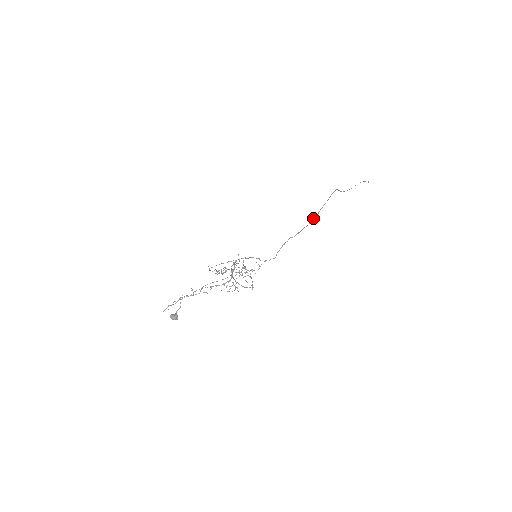
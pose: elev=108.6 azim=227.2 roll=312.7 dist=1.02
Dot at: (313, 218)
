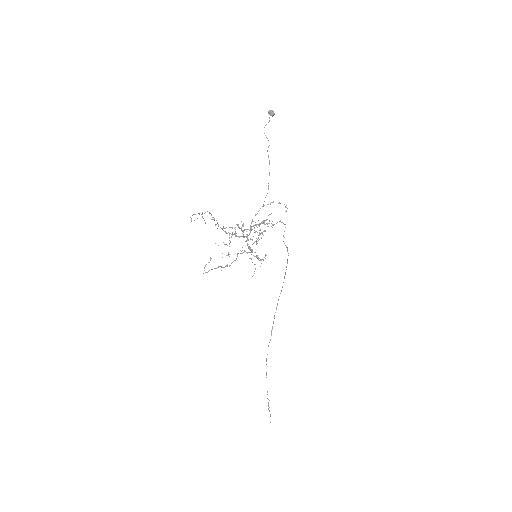
Dot at: (287, 261)
